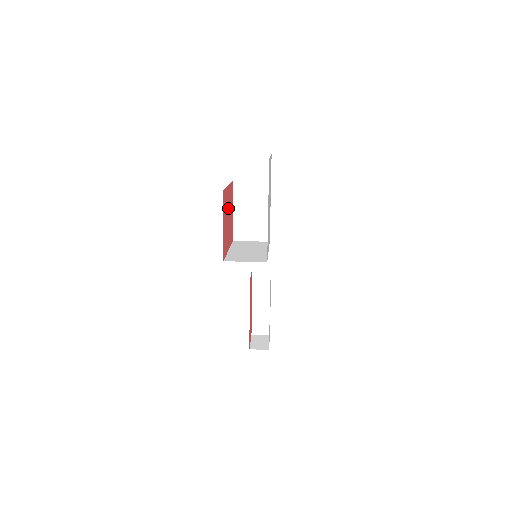
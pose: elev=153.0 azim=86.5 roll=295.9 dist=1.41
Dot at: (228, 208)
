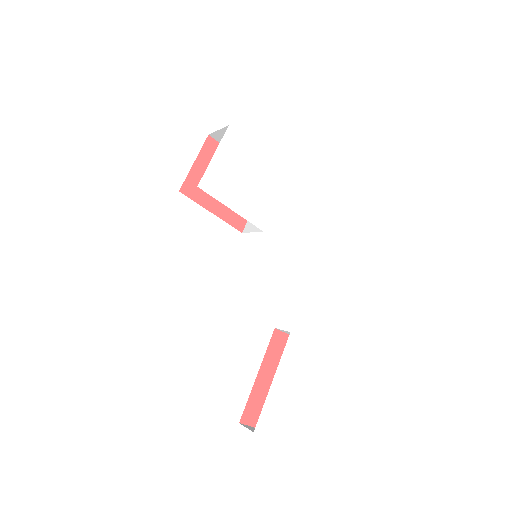
Dot at: occluded
